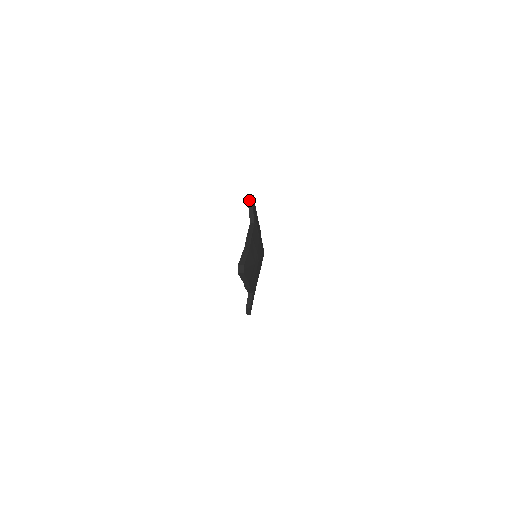
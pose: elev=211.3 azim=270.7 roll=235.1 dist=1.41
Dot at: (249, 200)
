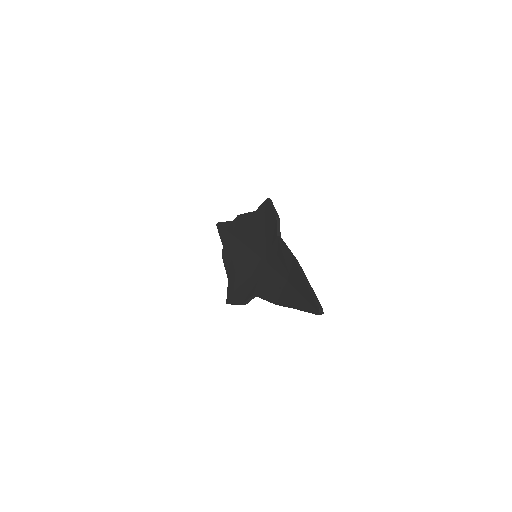
Dot at: (272, 207)
